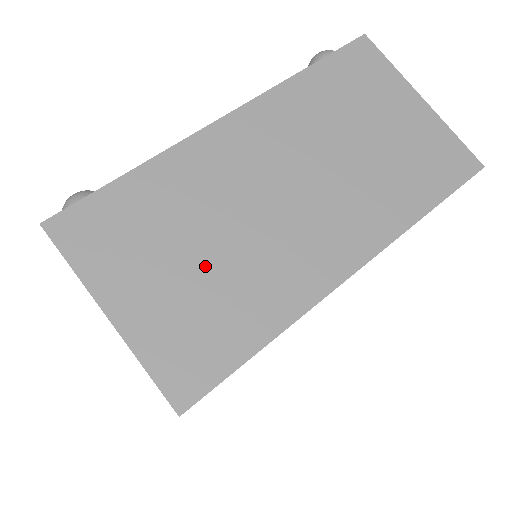
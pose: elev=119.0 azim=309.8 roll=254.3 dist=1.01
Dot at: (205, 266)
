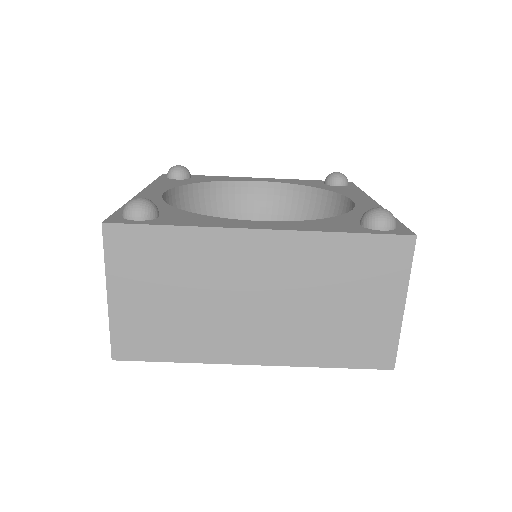
Dot at: (176, 306)
